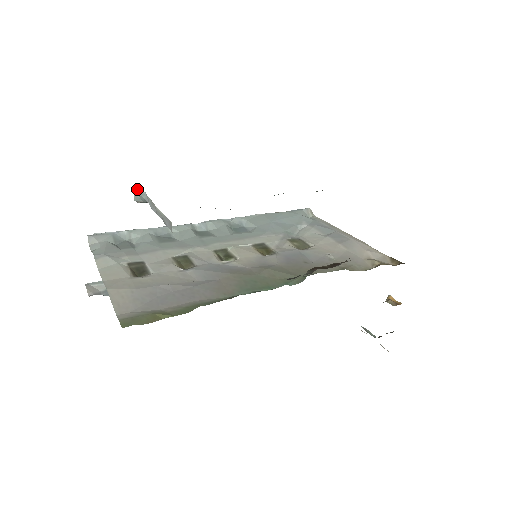
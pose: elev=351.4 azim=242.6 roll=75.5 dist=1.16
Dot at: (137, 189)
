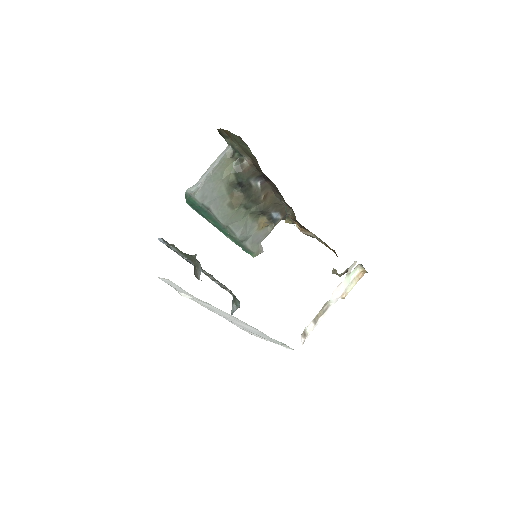
Dot at: (190, 188)
